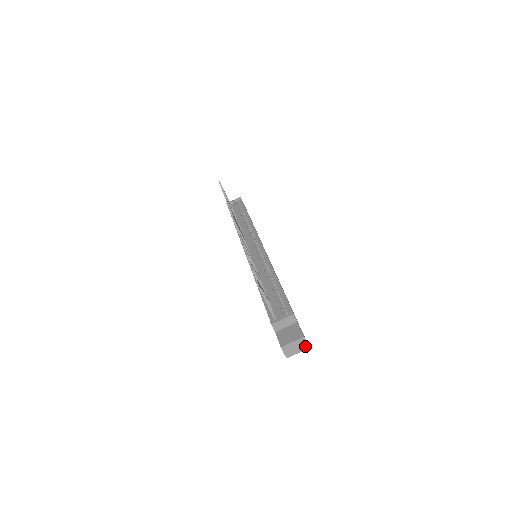
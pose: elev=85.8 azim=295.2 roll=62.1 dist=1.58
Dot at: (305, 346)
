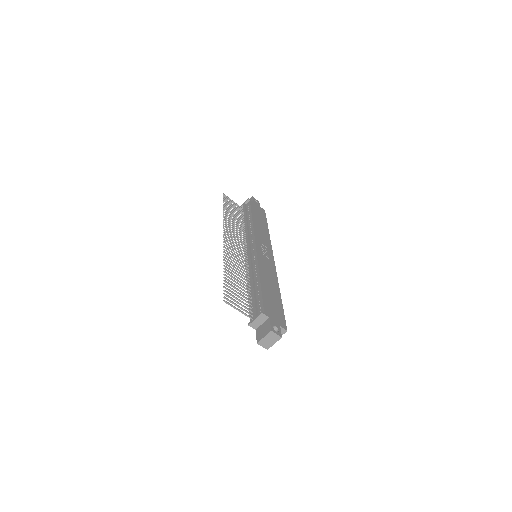
Dot at: (277, 337)
